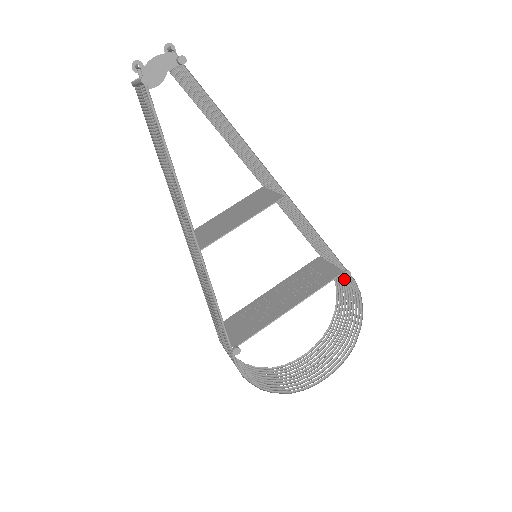
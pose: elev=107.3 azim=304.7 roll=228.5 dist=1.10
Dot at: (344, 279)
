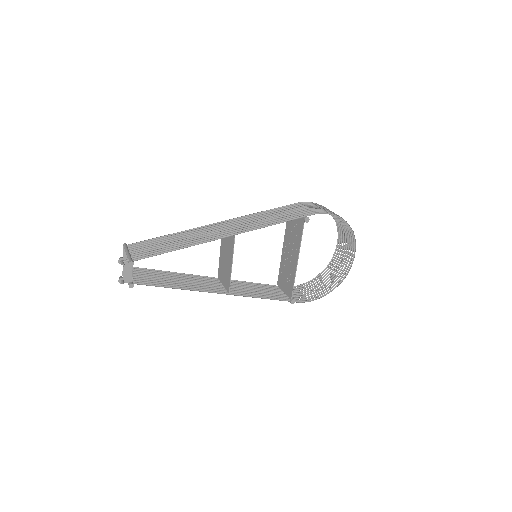
Dot at: (313, 208)
